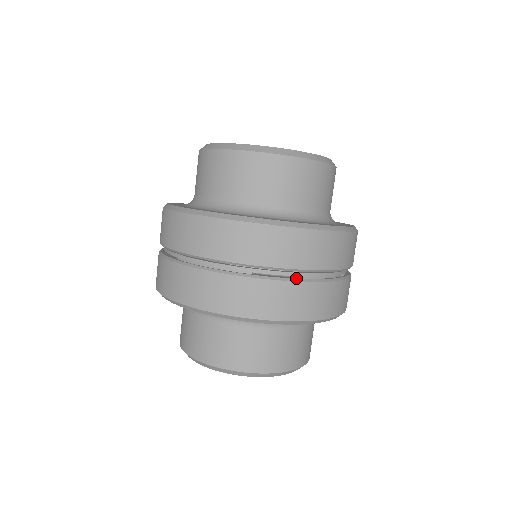
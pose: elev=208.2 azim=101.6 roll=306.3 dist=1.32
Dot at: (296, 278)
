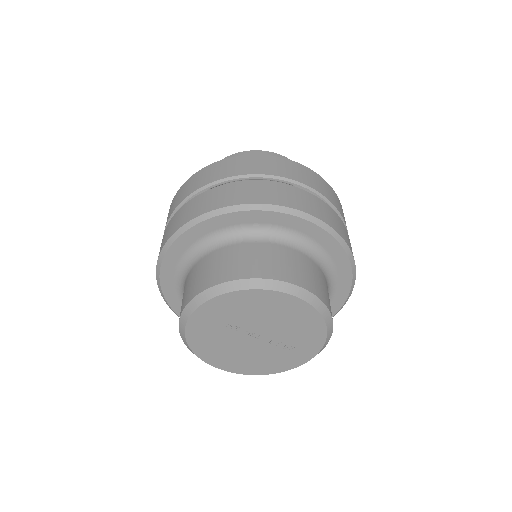
Dot at: (271, 182)
